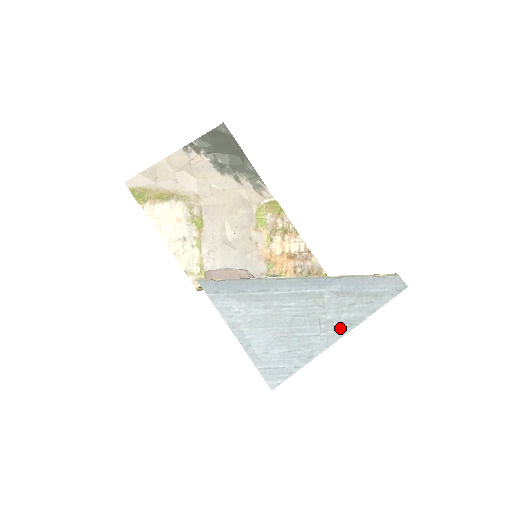
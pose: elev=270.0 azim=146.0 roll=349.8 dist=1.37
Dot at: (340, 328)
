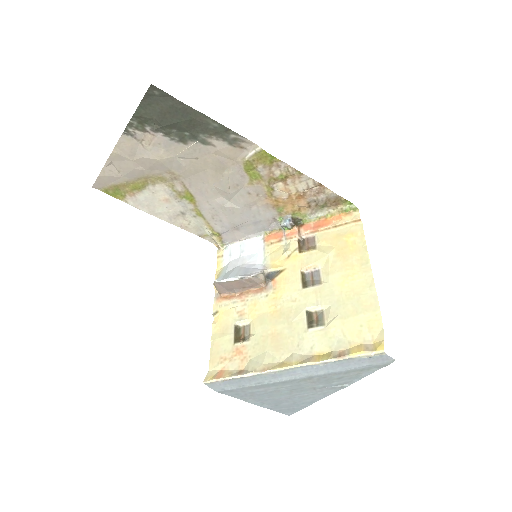
Dot at: (333, 389)
